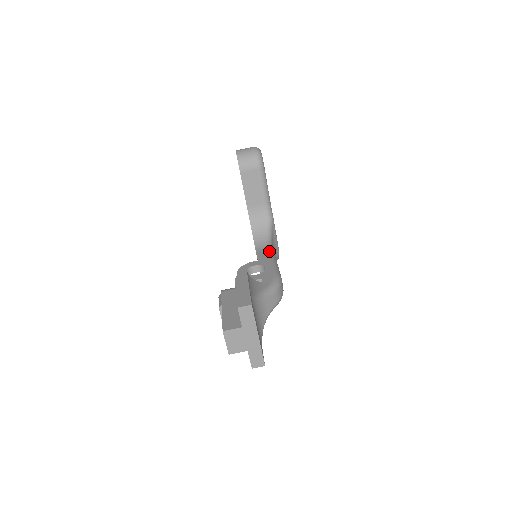
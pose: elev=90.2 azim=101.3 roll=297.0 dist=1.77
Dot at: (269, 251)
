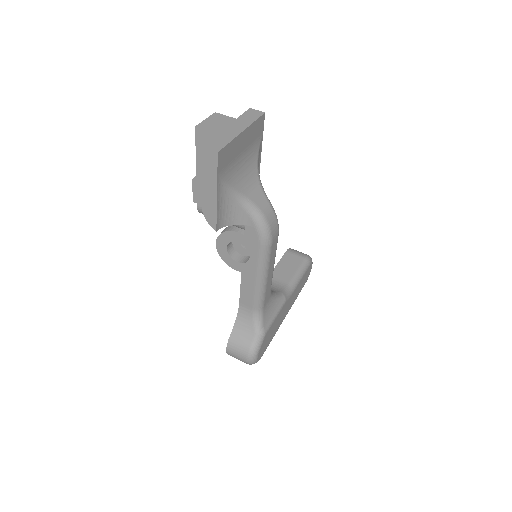
Dot at: occluded
